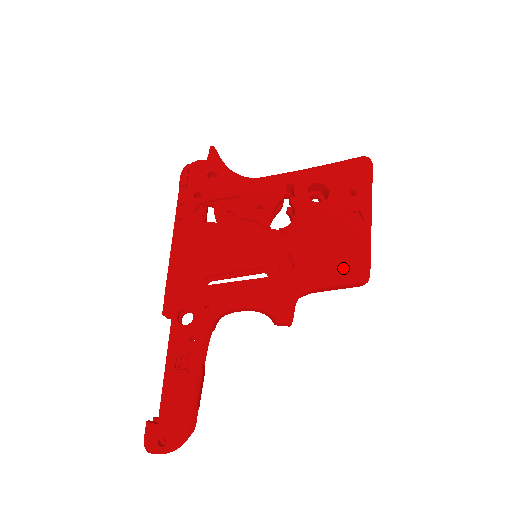
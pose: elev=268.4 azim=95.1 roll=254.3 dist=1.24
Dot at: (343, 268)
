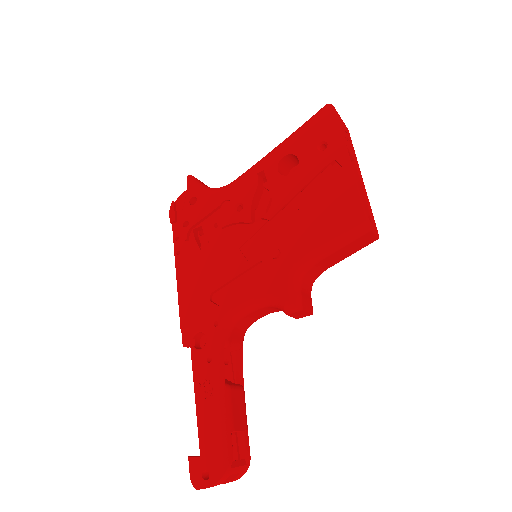
Dot at: (334, 227)
